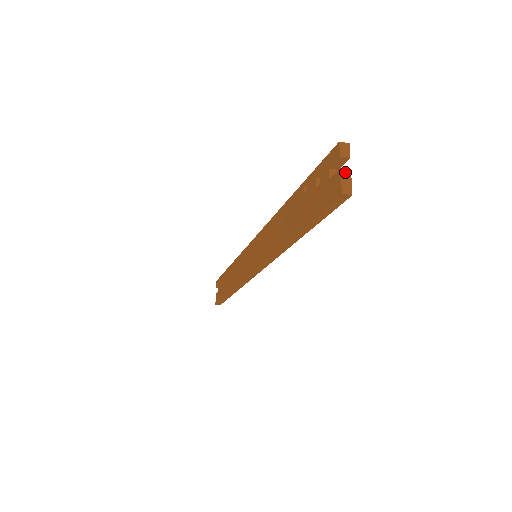
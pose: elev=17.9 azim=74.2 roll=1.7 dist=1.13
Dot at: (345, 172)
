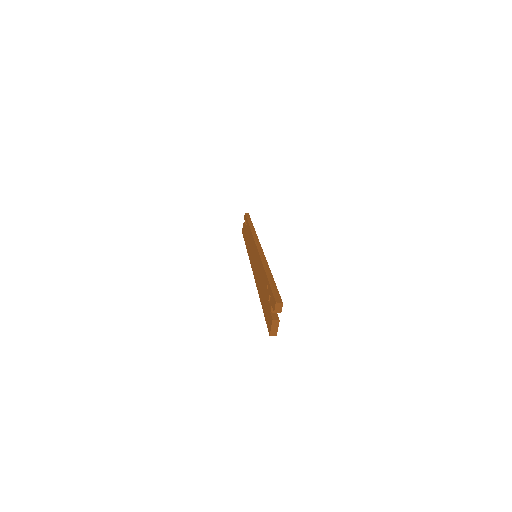
Dot at: (275, 322)
